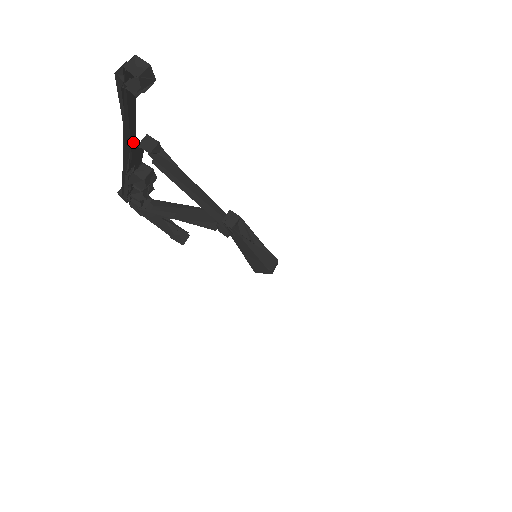
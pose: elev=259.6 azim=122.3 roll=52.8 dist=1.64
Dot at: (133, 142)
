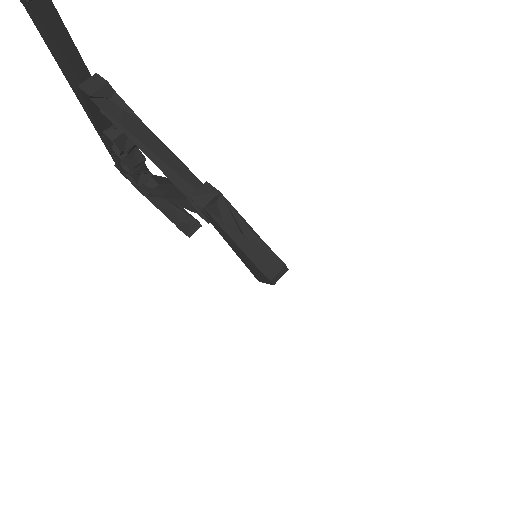
Dot at: occluded
